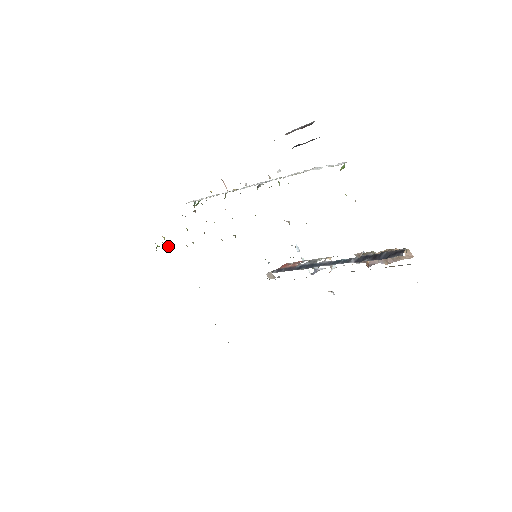
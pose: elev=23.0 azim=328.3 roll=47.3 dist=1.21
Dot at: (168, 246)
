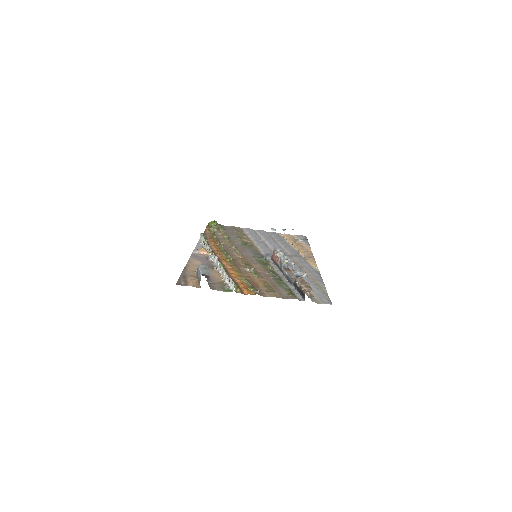
Dot at: (218, 228)
